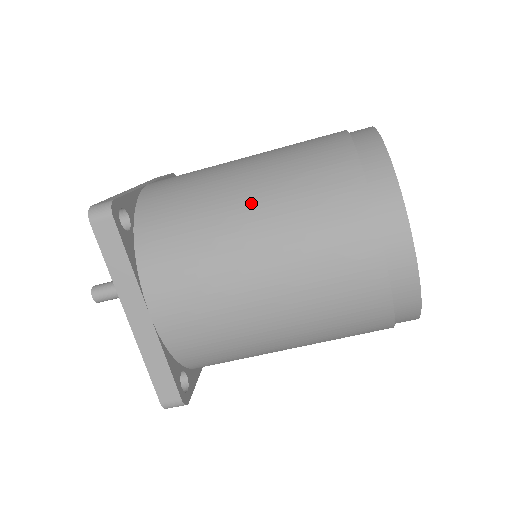
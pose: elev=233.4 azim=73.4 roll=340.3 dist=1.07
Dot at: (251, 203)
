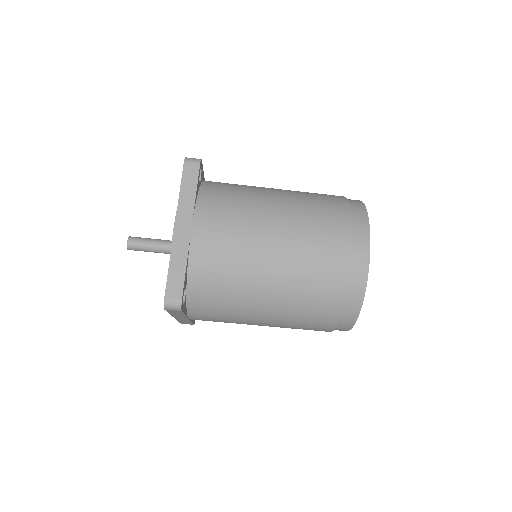
Dot at: (280, 196)
